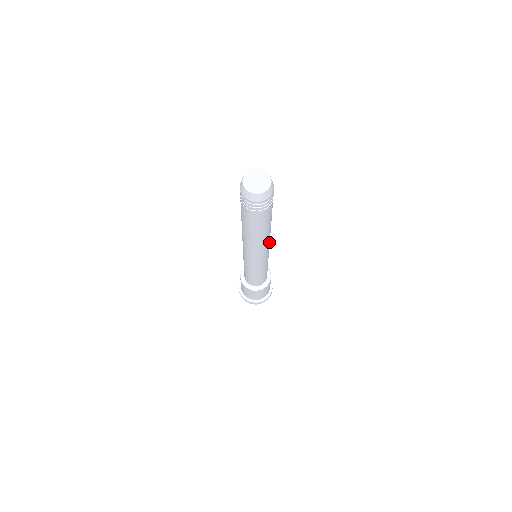
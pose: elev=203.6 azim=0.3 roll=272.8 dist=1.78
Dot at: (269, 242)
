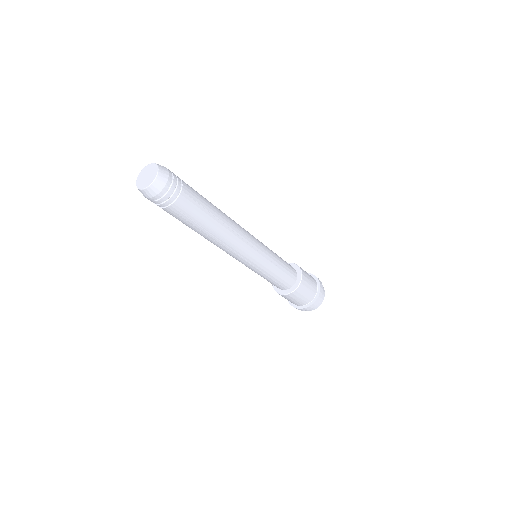
Dot at: (242, 230)
